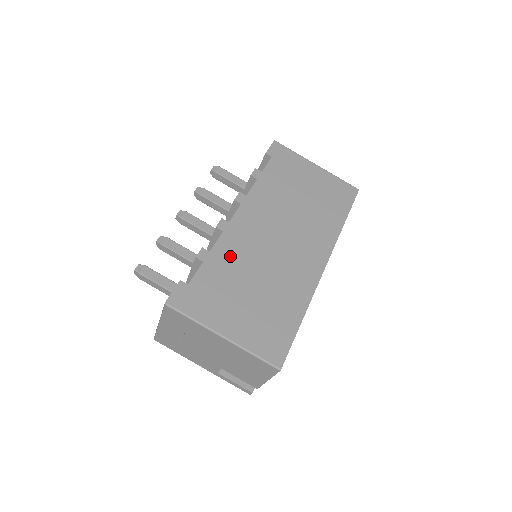
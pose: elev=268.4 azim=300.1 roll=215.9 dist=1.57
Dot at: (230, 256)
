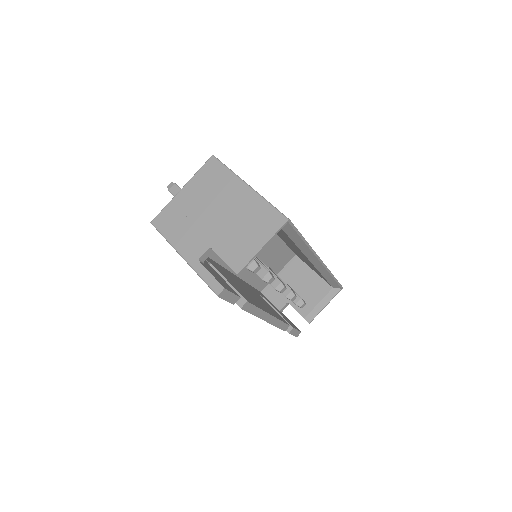
Dot at: occluded
